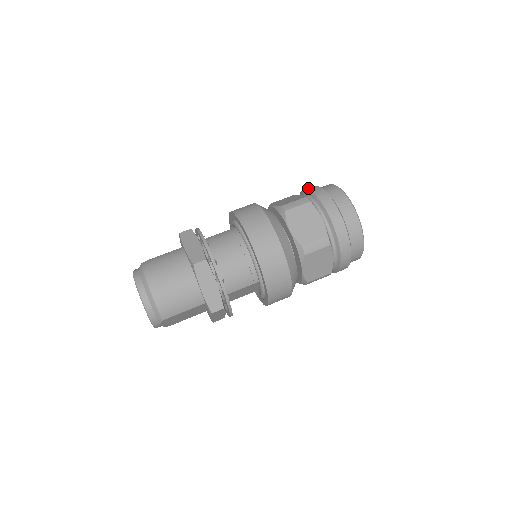
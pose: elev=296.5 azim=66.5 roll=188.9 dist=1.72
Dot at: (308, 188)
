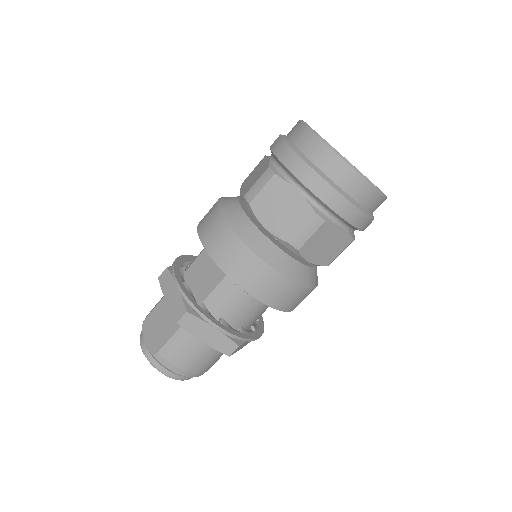
Dot at: (305, 181)
